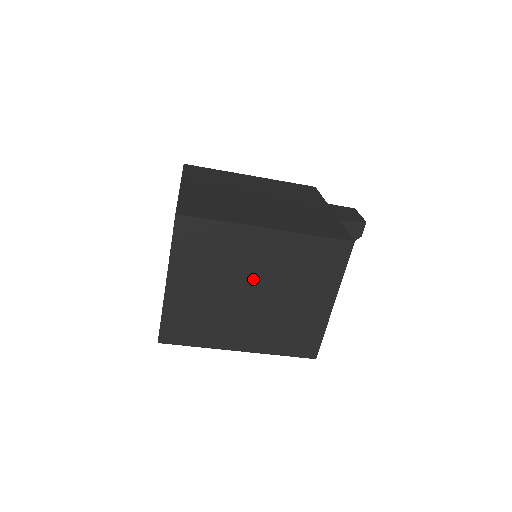
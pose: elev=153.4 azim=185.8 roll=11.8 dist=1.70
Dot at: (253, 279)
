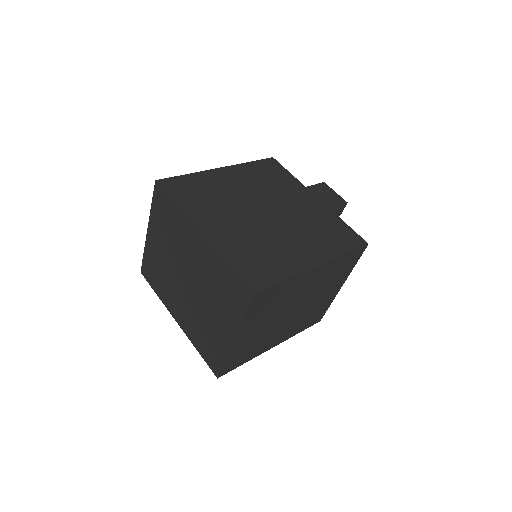
Dot at: (297, 302)
